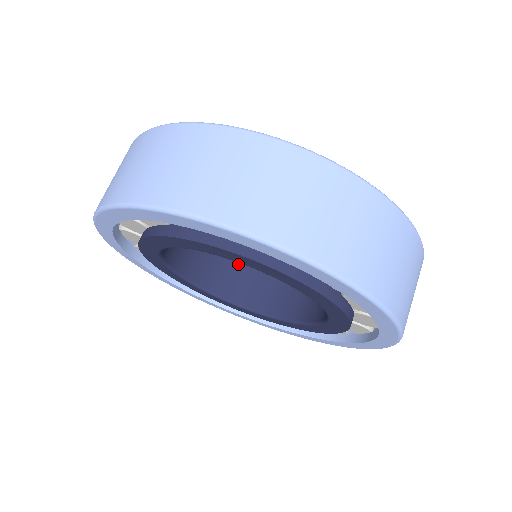
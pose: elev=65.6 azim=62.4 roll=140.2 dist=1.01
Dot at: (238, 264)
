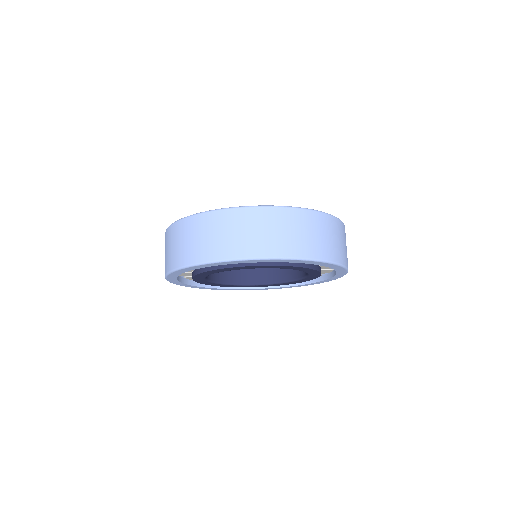
Dot at: occluded
